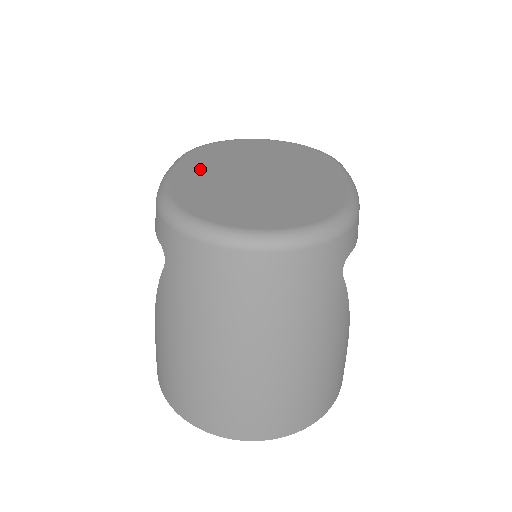
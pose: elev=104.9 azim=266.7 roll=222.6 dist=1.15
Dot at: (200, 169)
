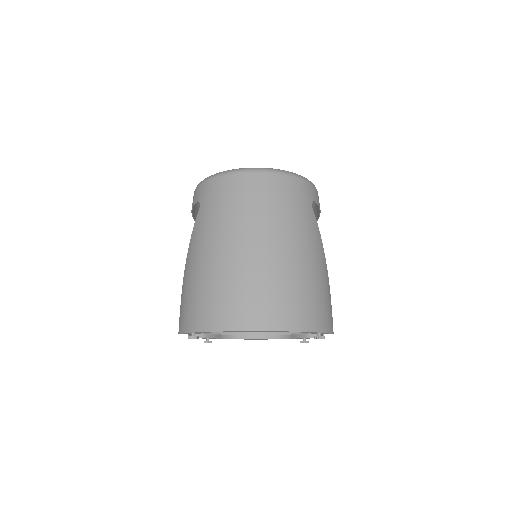
Dot at: occluded
